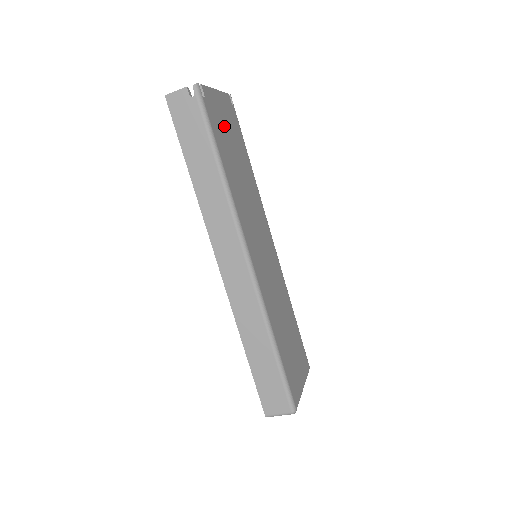
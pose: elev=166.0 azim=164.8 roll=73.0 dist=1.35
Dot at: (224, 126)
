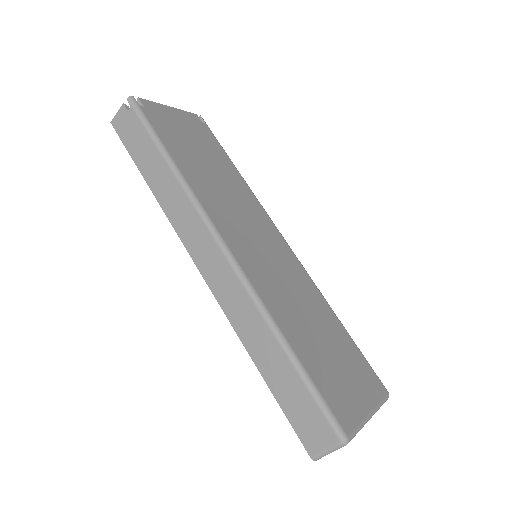
Dot at: (182, 133)
